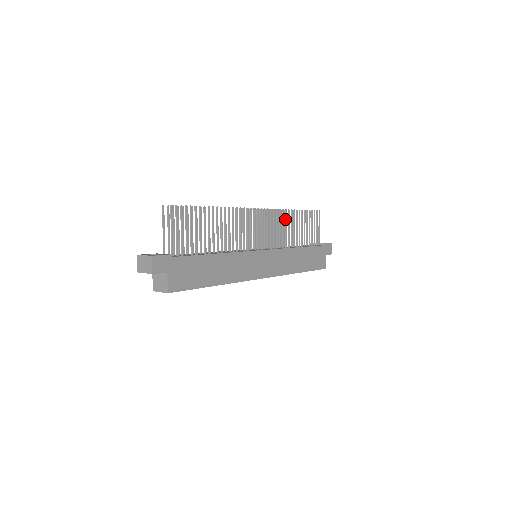
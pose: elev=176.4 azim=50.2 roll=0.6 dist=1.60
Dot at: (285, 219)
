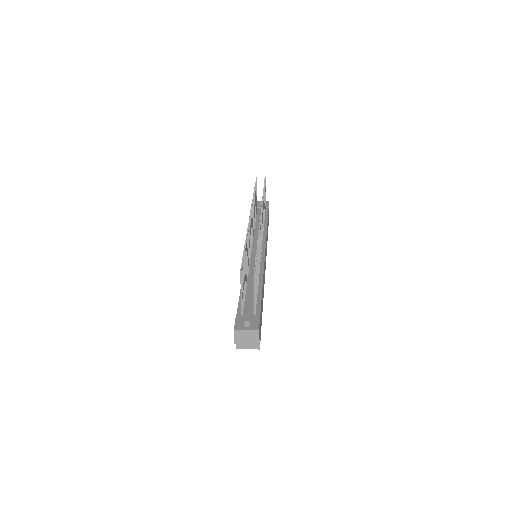
Dot at: occluded
